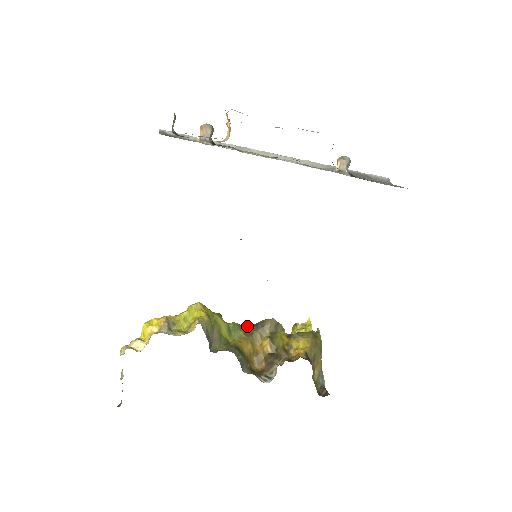
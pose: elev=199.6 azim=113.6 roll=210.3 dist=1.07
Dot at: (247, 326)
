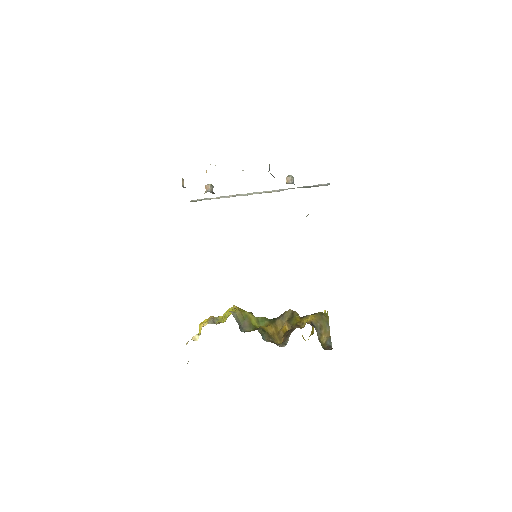
Dot at: (273, 319)
